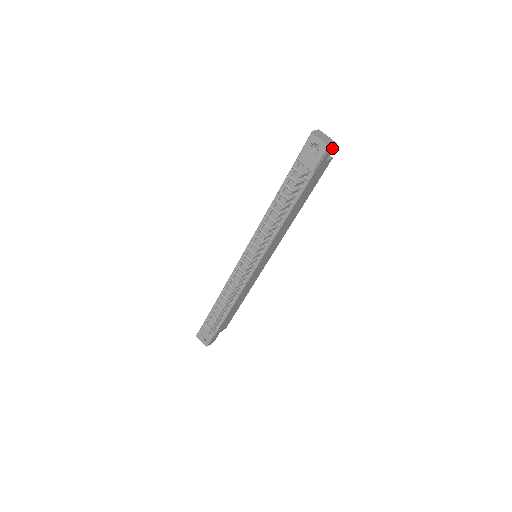
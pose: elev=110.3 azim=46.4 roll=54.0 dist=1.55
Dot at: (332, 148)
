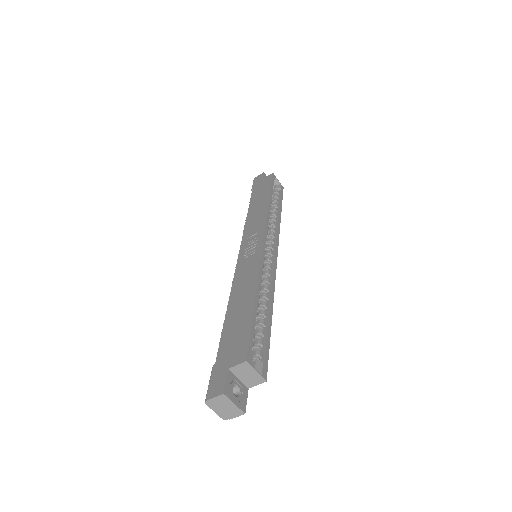
Dot at: occluded
